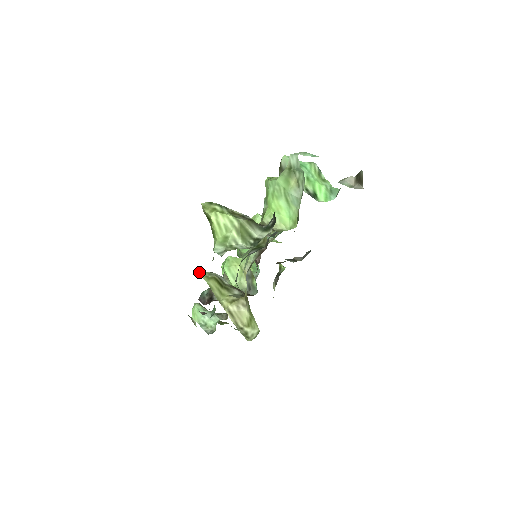
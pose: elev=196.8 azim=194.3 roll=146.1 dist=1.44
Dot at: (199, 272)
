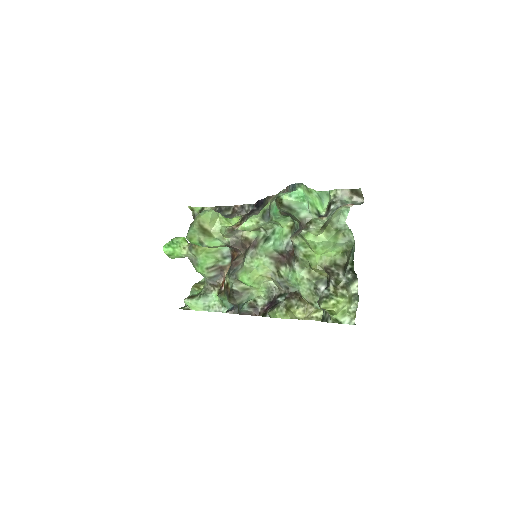
Dot at: (279, 317)
